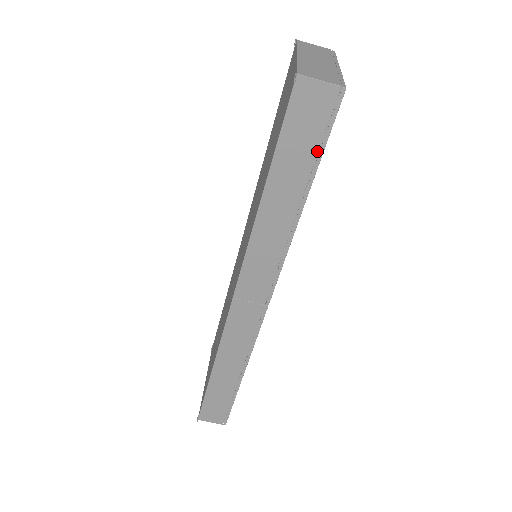
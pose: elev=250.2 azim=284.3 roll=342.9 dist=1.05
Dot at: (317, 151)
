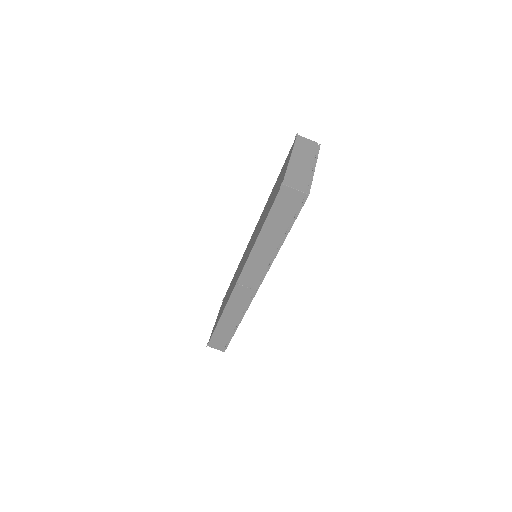
Dot at: (291, 220)
